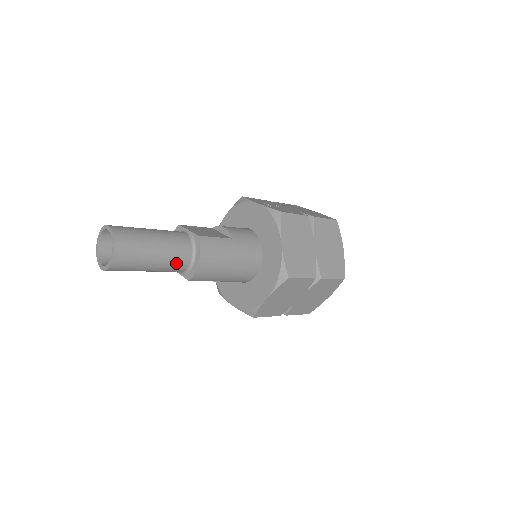
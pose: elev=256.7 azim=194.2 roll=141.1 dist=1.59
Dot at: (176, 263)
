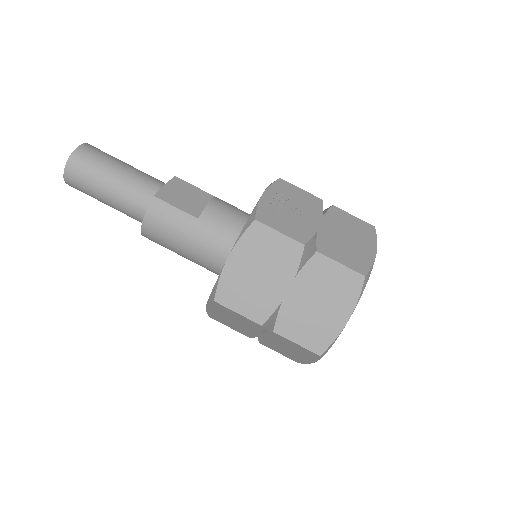
Dot at: (129, 212)
